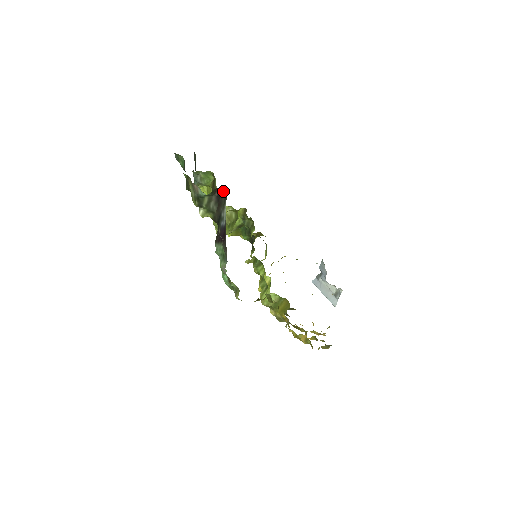
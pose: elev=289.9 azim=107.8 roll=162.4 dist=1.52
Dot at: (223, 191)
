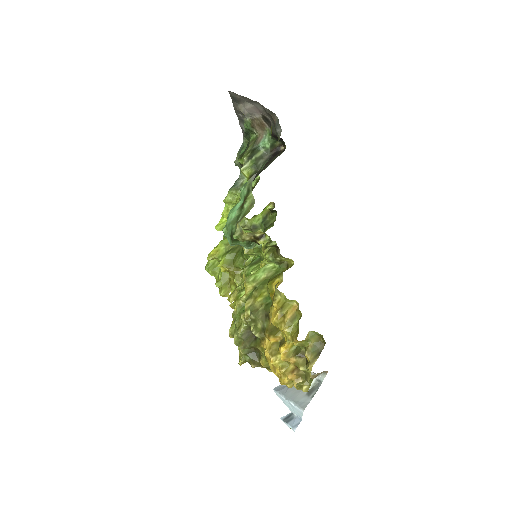
Dot at: (280, 152)
